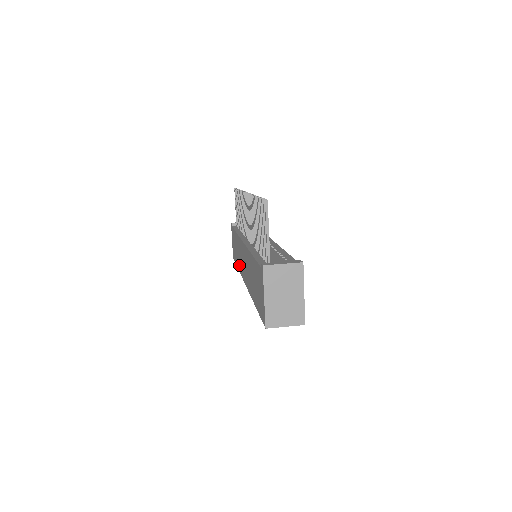
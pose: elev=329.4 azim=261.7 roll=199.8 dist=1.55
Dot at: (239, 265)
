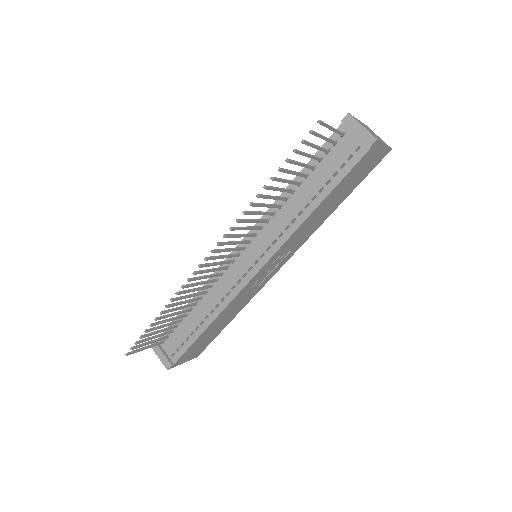
Dot at: occluded
